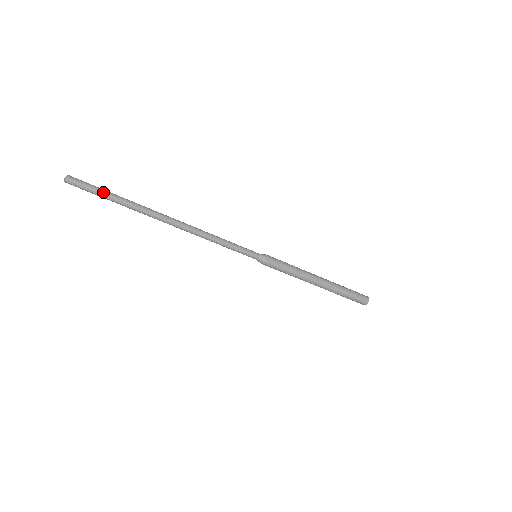
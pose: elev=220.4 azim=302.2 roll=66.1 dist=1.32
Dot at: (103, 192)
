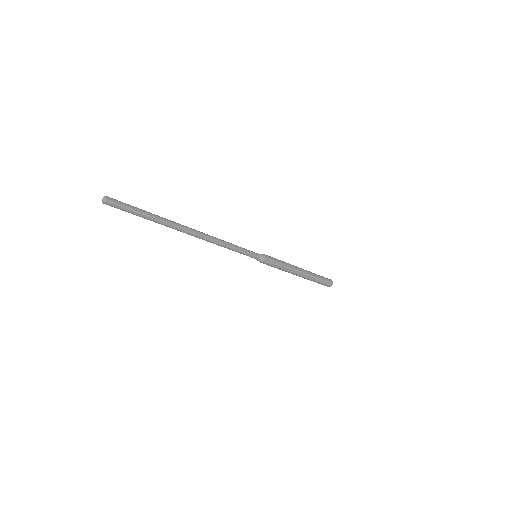
Dot at: (138, 211)
